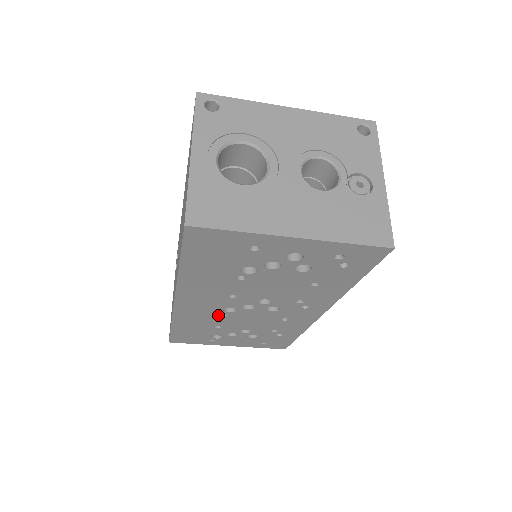
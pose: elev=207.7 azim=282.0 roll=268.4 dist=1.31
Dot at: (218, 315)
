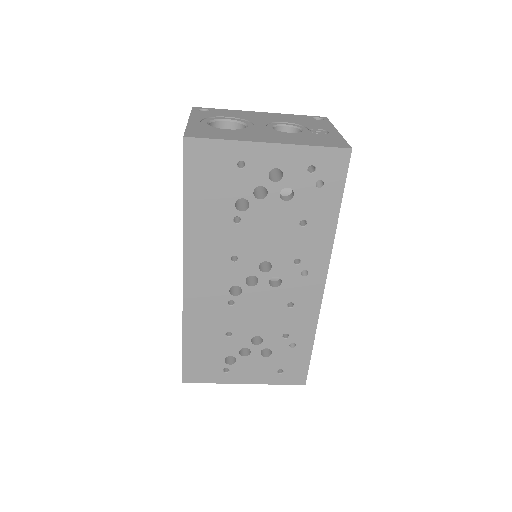
Dot at: (226, 304)
